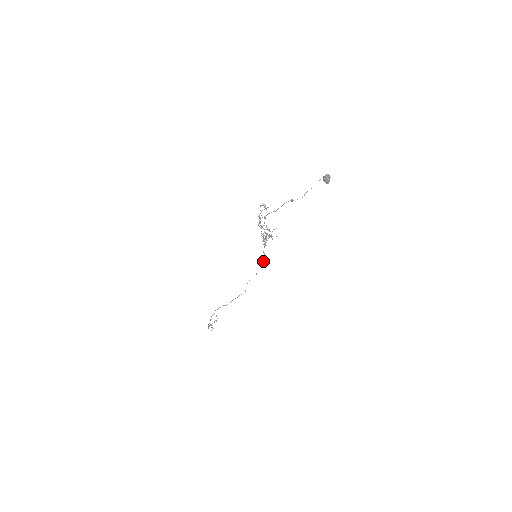
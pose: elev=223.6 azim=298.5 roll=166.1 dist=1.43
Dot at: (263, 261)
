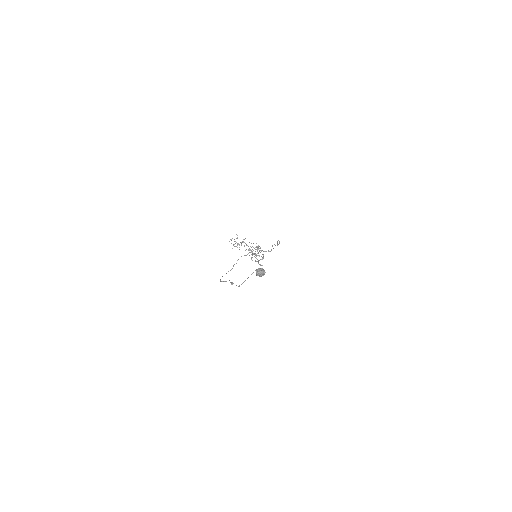
Dot at: (271, 250)
